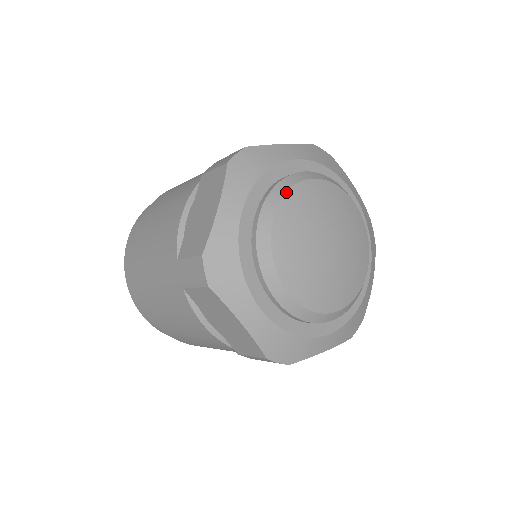
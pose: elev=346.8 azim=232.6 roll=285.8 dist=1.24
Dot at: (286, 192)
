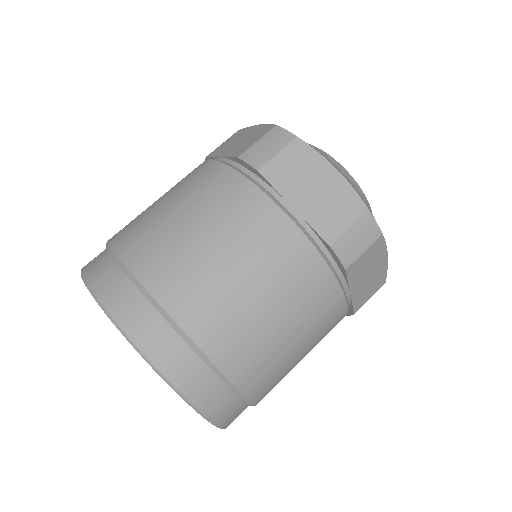
Dot at: occluded
